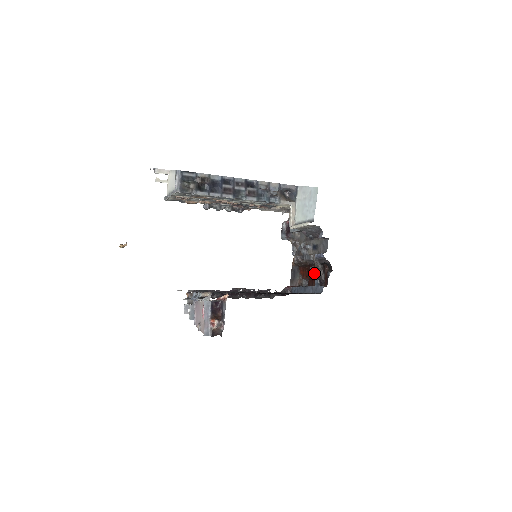
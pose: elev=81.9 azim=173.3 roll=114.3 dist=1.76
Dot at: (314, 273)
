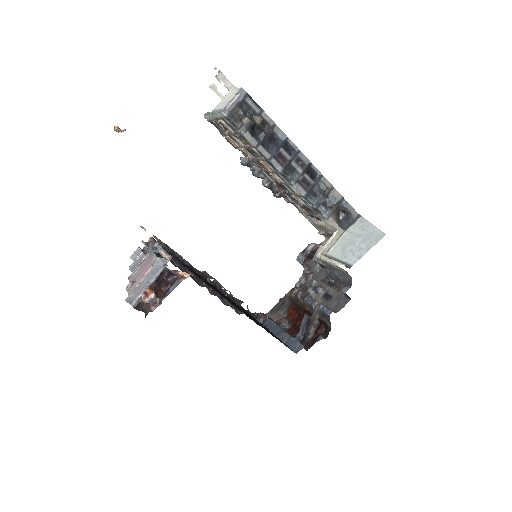
Dot at: (304, 324)
